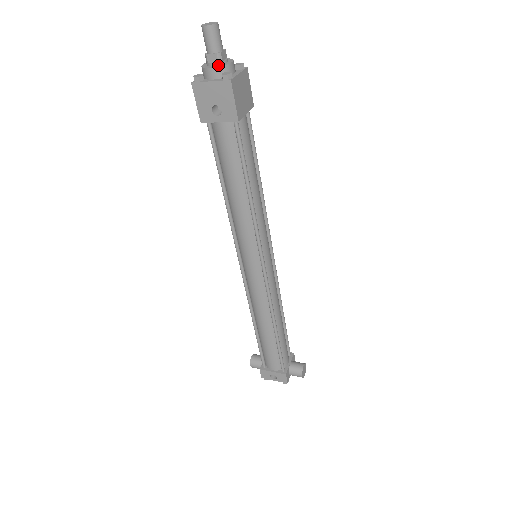
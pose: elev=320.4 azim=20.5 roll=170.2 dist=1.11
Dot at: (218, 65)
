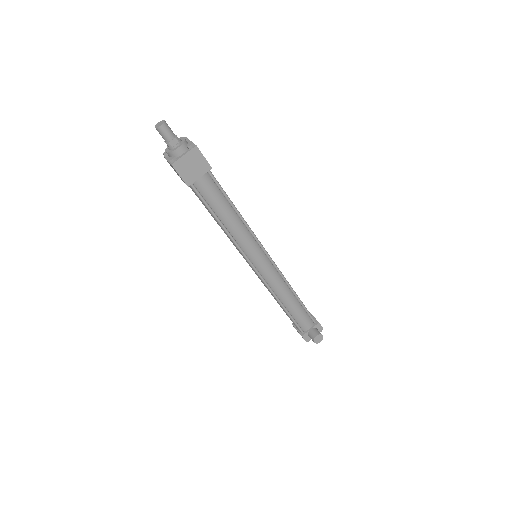
Dot at: (170, 150)
